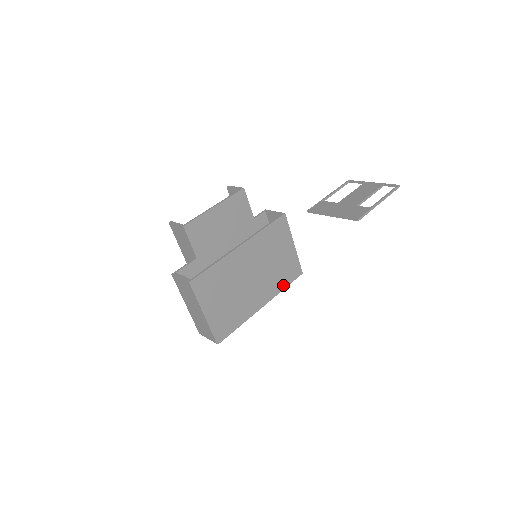
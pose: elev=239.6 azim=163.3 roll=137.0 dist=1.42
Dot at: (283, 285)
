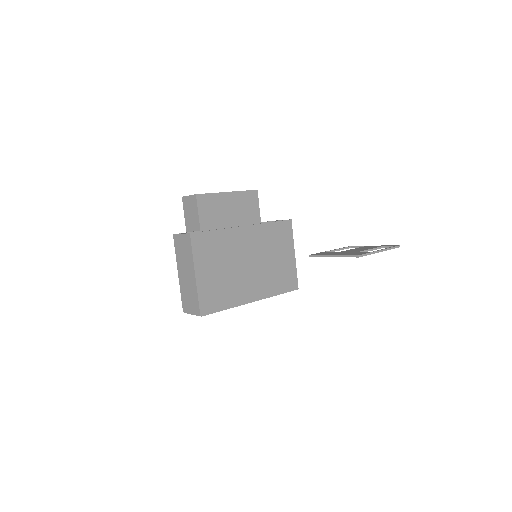
Dot at: (277, 290)
